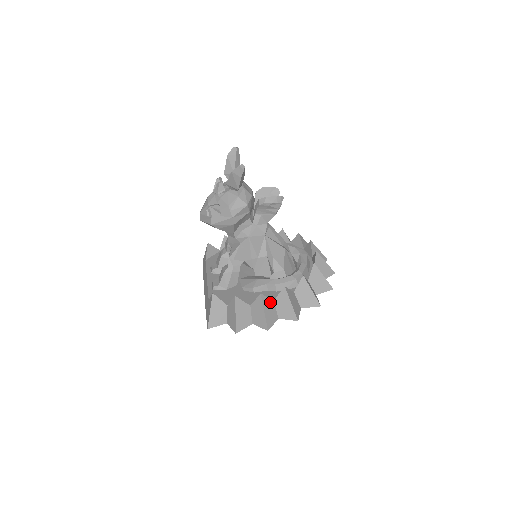
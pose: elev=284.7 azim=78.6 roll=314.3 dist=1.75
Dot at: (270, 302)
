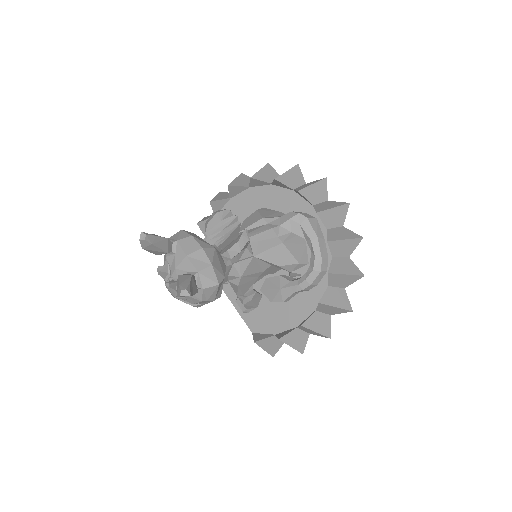
Dot at: (314, 317)
